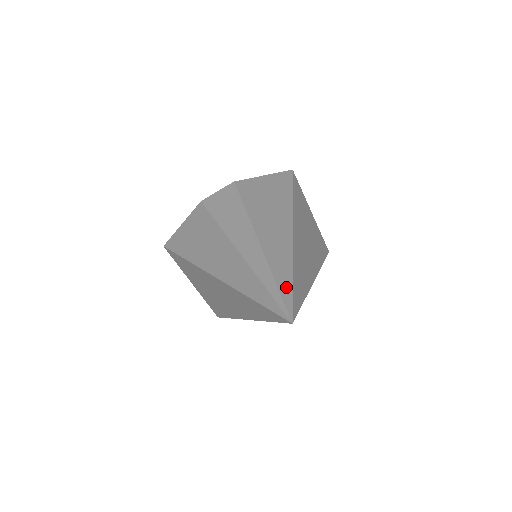
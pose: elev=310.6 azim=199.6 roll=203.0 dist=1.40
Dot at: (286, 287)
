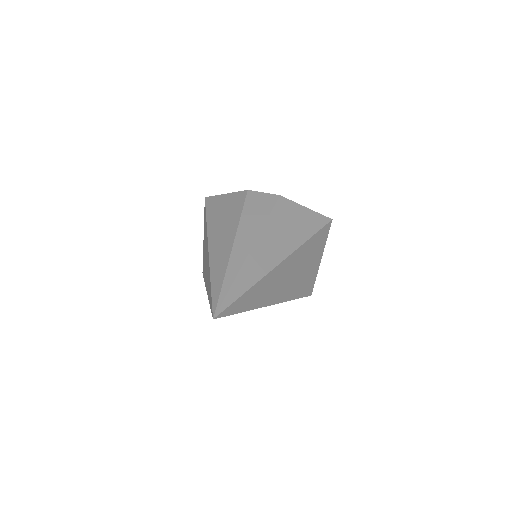
Dot at: (235, 294)
